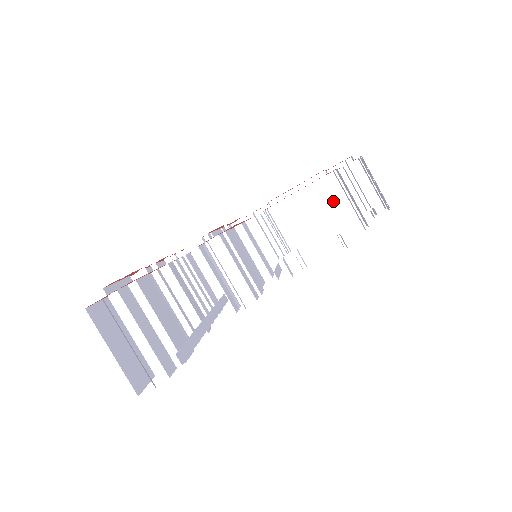
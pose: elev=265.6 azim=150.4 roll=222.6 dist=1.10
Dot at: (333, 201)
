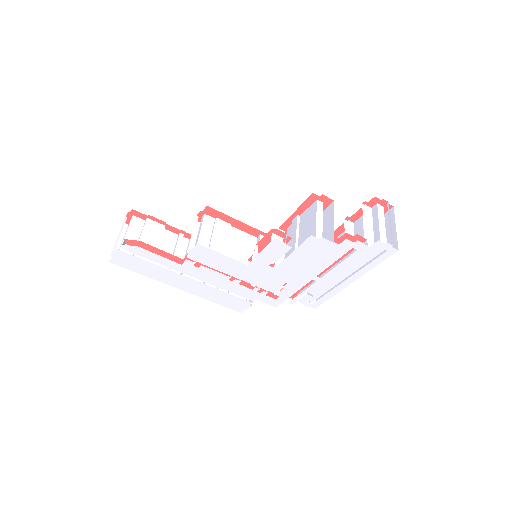
Dot at: (312, 219)
